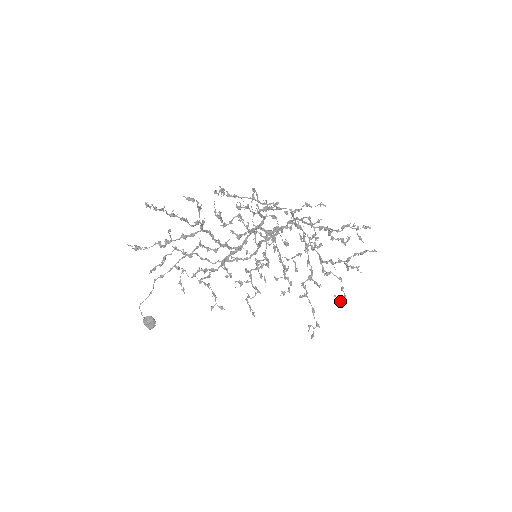
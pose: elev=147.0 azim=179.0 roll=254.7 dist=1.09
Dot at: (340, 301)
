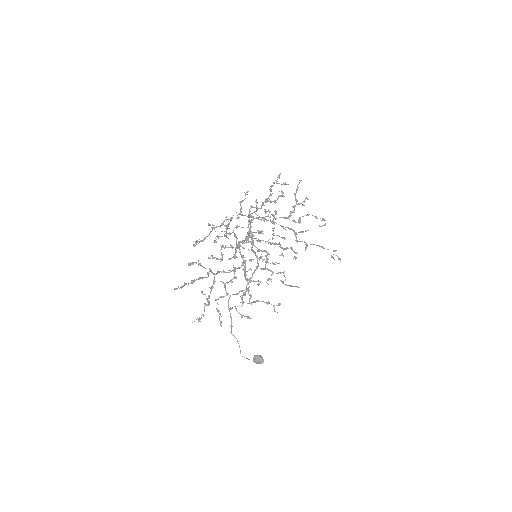
Dot at: (325, 225)
